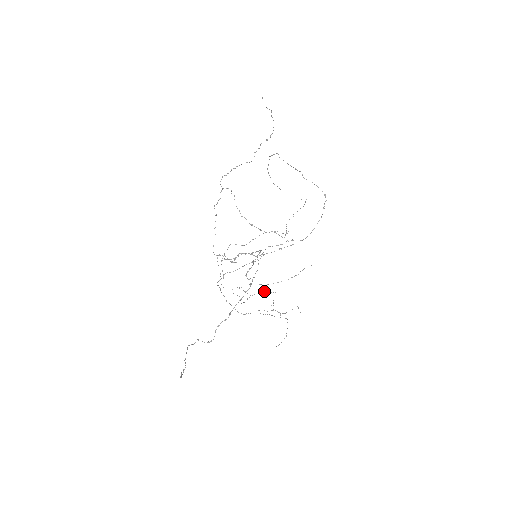
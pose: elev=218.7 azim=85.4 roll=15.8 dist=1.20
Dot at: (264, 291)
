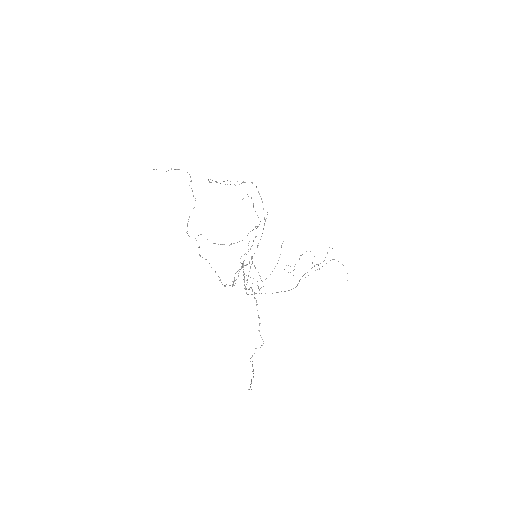
Dot at: occluded
